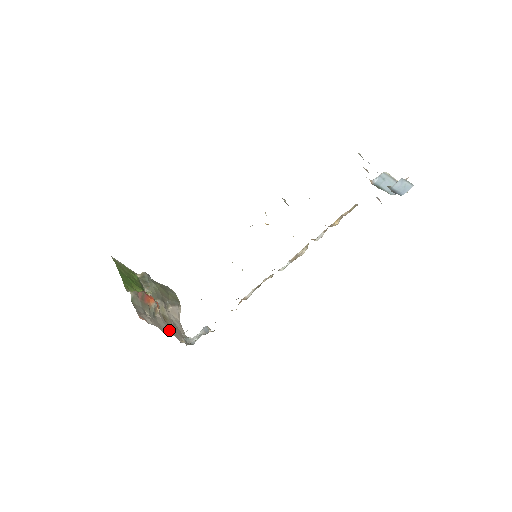
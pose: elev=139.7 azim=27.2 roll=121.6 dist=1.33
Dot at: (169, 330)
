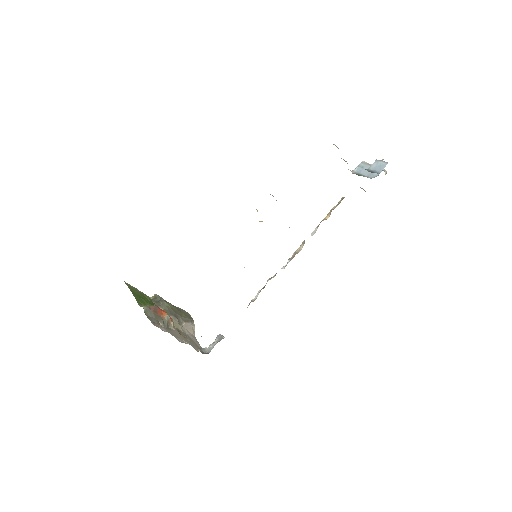
Dot at: (184, 340)
